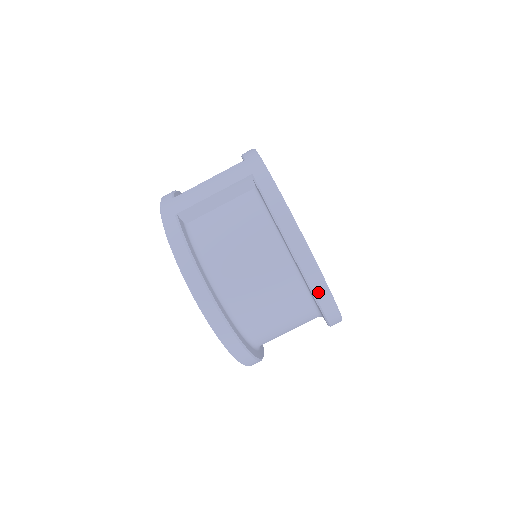
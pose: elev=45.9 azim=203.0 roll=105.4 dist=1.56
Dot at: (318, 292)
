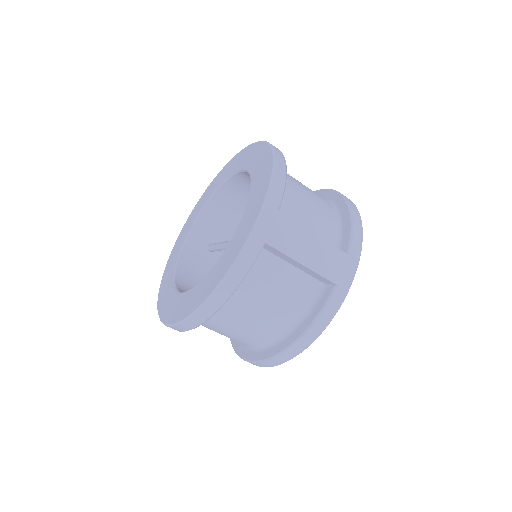
Dot at: (257, 364)
